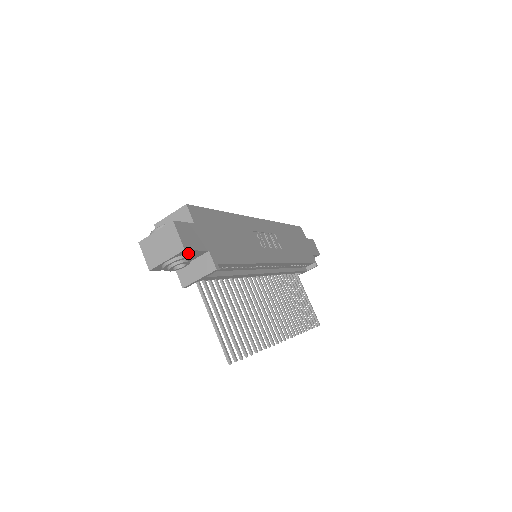
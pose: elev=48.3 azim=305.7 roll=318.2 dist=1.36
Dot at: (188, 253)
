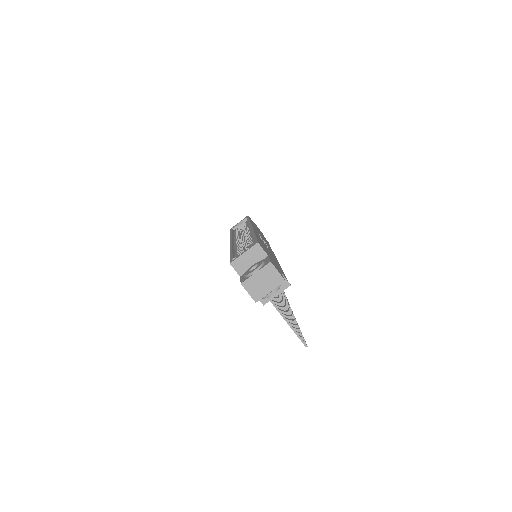
Dot at: occluded
